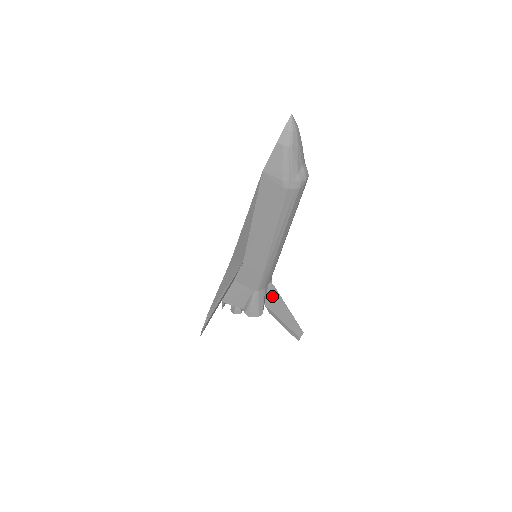
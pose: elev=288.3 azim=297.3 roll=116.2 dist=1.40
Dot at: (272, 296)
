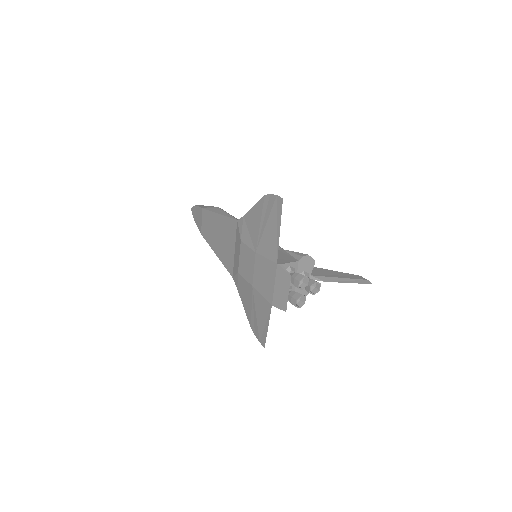
Dot at: occluded
